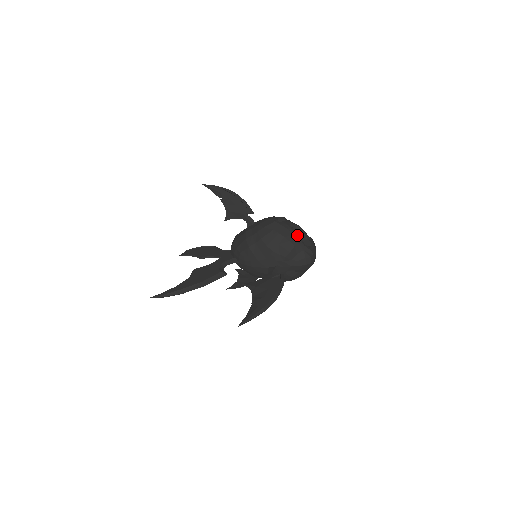
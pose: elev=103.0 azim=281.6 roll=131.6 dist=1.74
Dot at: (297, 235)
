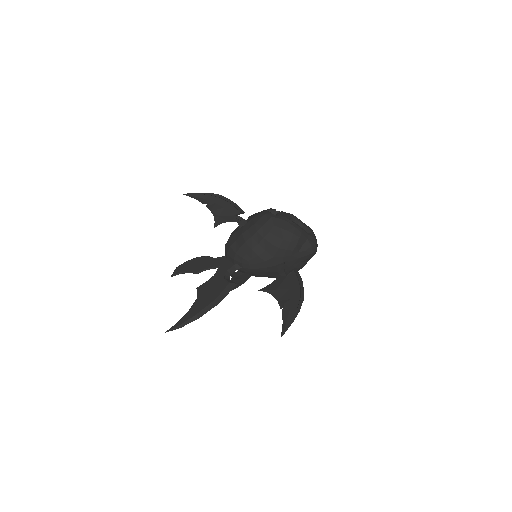
Dot at: (298, 225)
